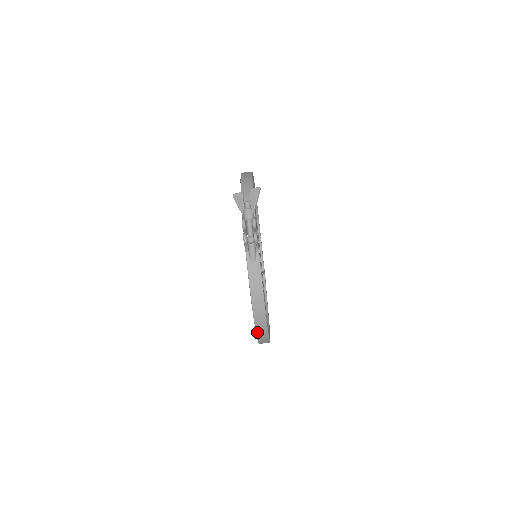
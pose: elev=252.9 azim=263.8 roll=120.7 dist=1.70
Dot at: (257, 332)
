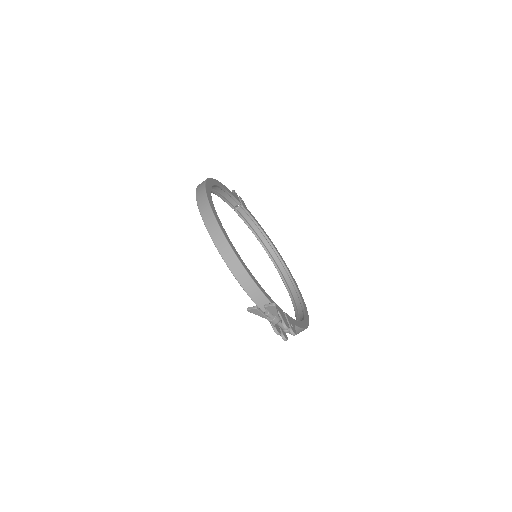
Dot at: occluded
